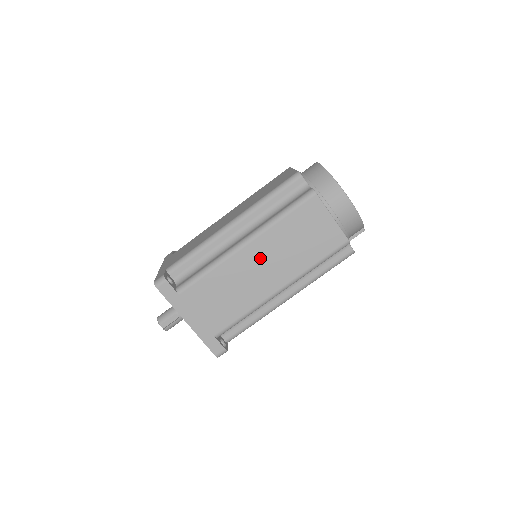
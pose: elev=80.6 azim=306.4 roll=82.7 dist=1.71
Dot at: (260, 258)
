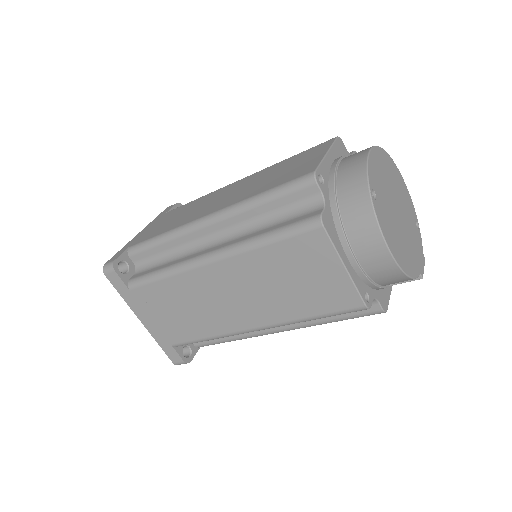
Dot at: (229, 285)
